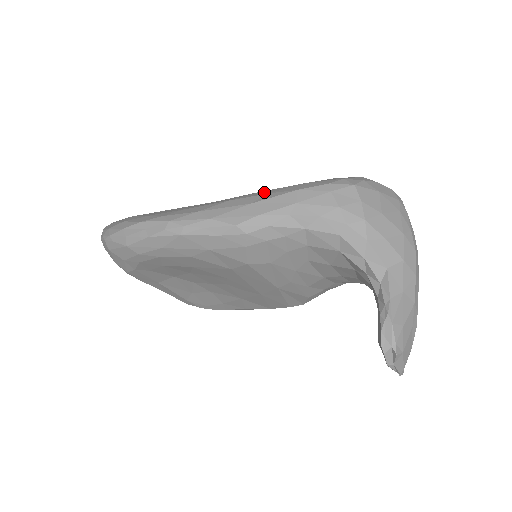
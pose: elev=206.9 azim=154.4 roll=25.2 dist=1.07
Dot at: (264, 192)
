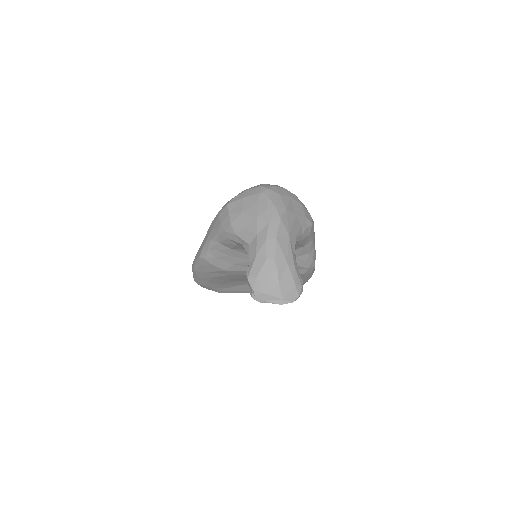
Dot at: occluded
